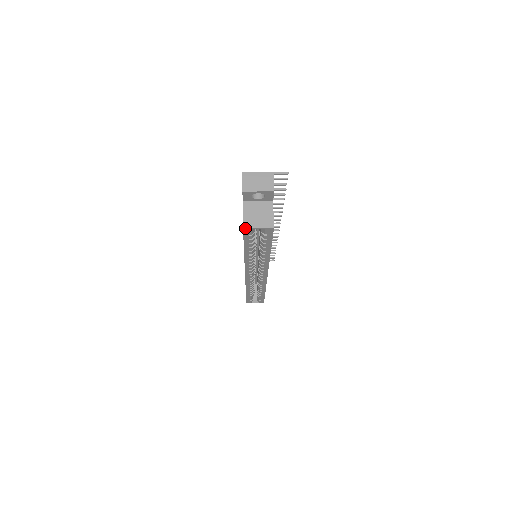
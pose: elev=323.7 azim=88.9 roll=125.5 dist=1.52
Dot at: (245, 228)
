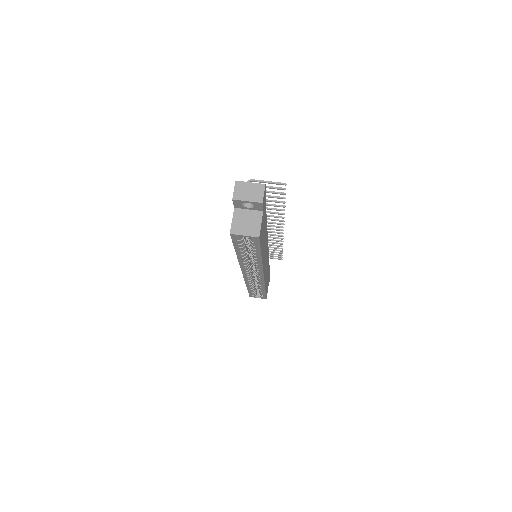
Dot at: (232, 234)
